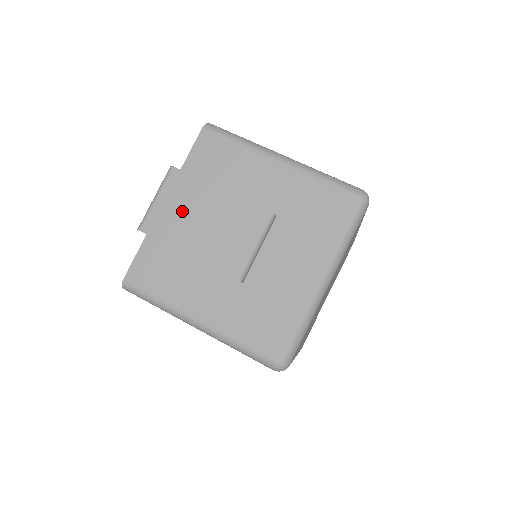
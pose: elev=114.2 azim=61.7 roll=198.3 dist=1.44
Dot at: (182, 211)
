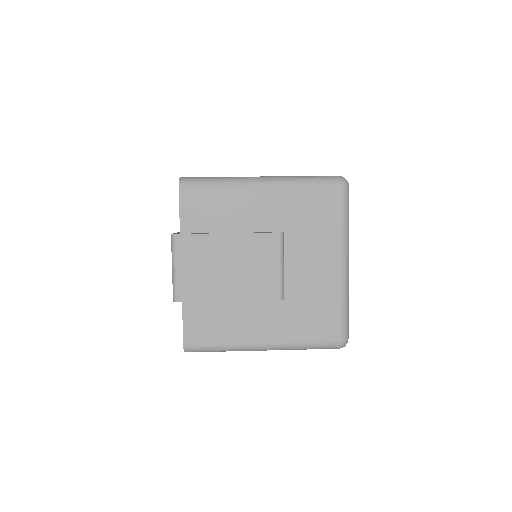
Dot at: (204, 268)
